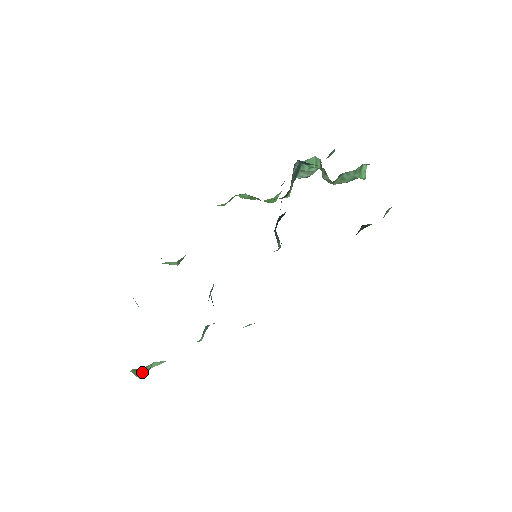
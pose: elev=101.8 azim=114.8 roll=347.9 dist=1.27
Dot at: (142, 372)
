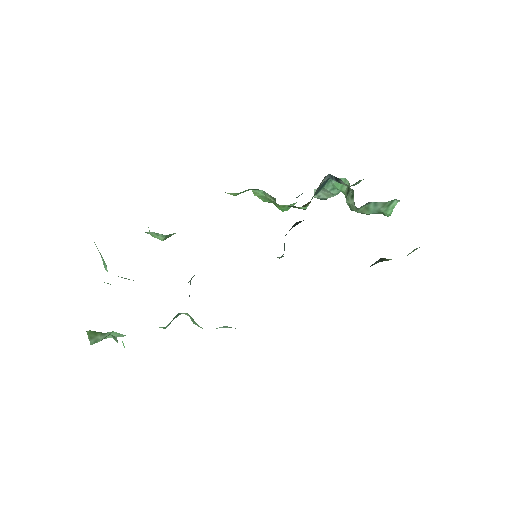
Dot at: (97, 338)
